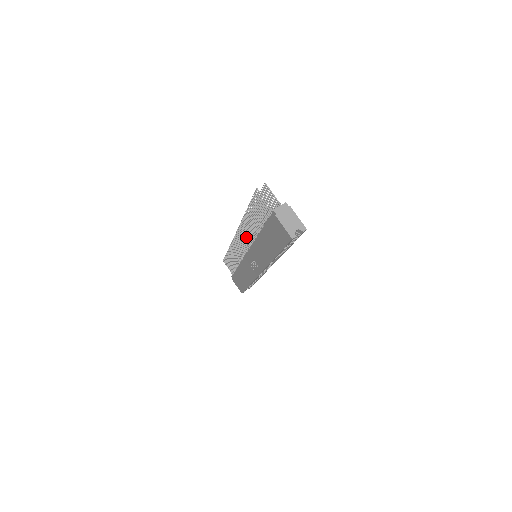
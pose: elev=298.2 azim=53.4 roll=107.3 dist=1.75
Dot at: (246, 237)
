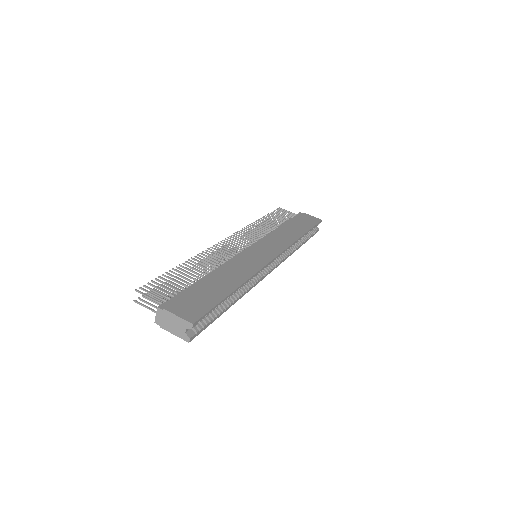
Dot at: occluded
